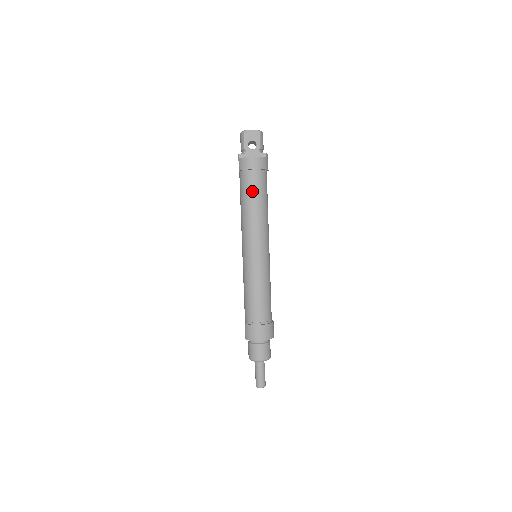
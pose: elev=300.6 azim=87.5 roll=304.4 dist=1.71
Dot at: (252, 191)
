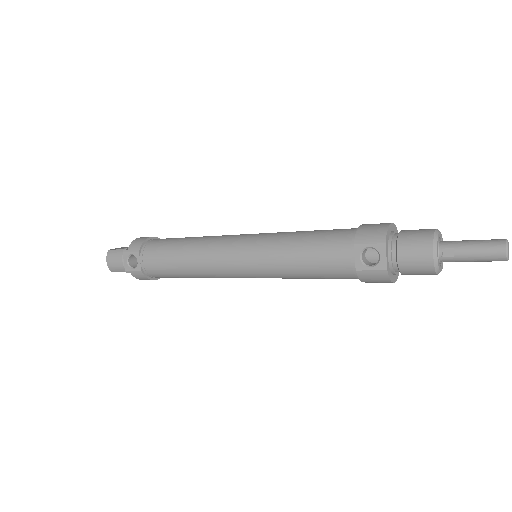
Dot at: (172, 239)
